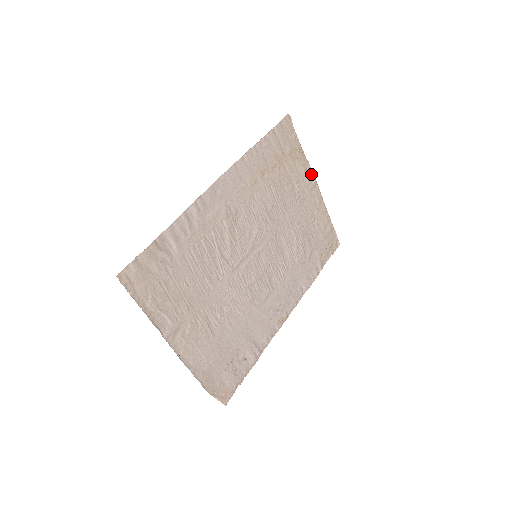
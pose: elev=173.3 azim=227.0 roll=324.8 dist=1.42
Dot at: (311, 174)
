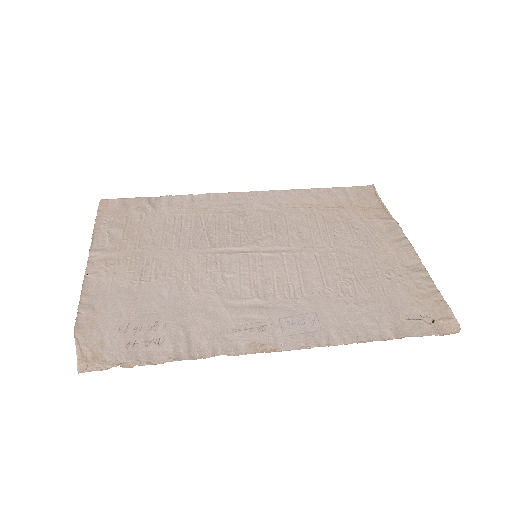
Dot at: (399, 232)
